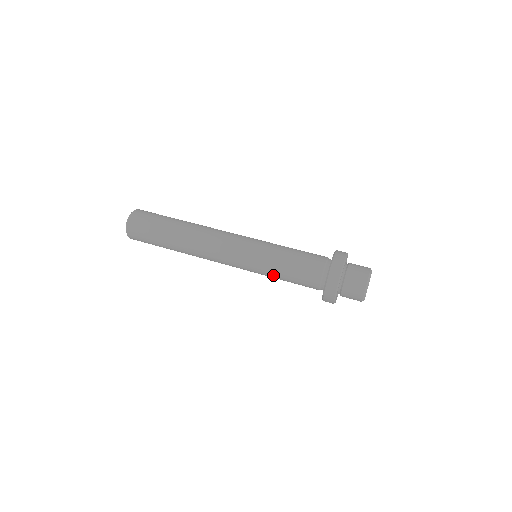
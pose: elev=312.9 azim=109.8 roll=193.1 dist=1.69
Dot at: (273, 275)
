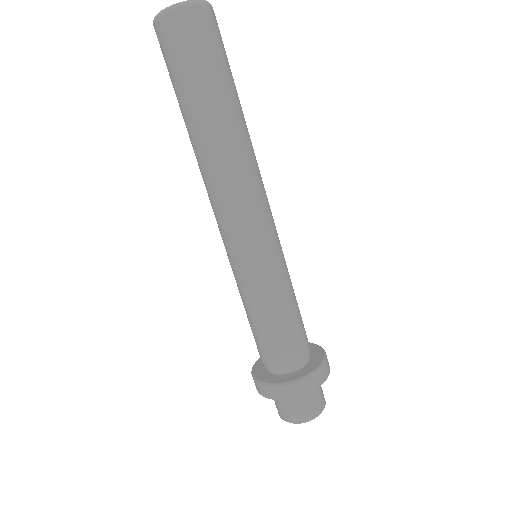
Dot at: occluded
